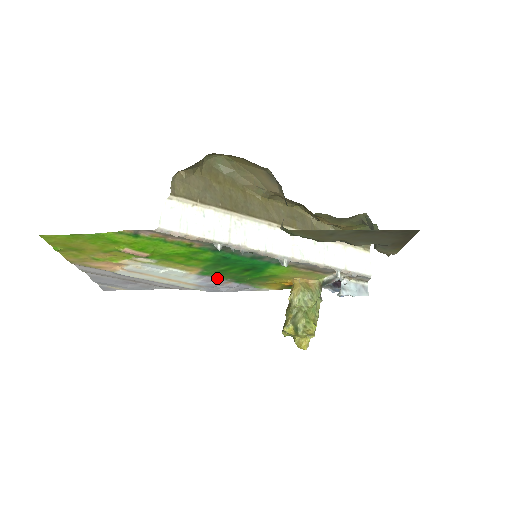
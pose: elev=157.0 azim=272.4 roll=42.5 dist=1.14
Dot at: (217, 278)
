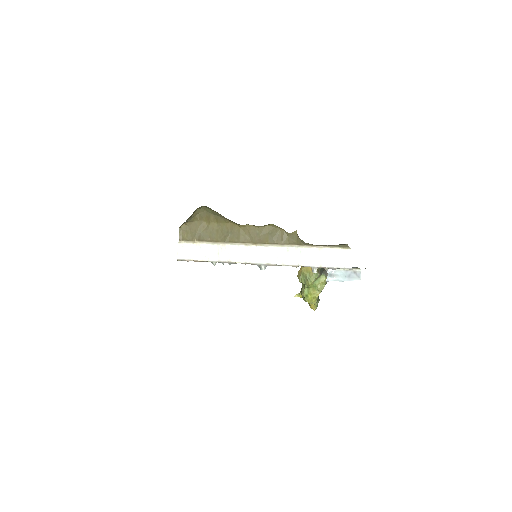
Dot at: occluded
